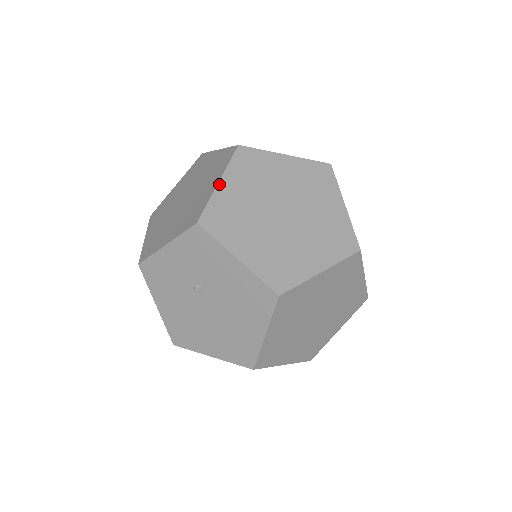
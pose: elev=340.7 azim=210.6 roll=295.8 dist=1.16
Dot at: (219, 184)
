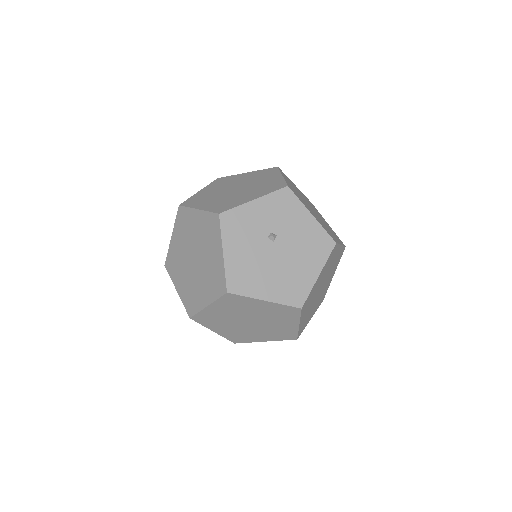
Dot at: (283, 177)
